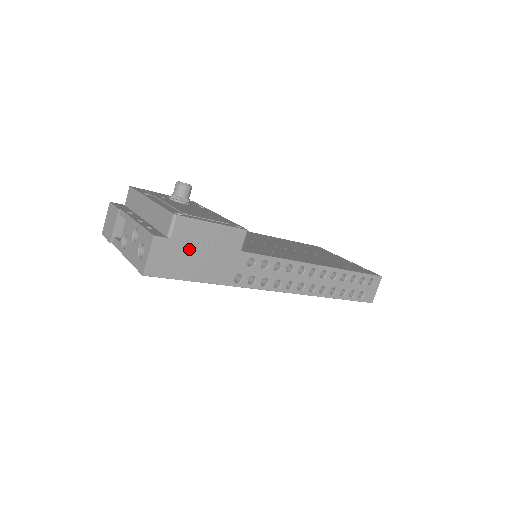
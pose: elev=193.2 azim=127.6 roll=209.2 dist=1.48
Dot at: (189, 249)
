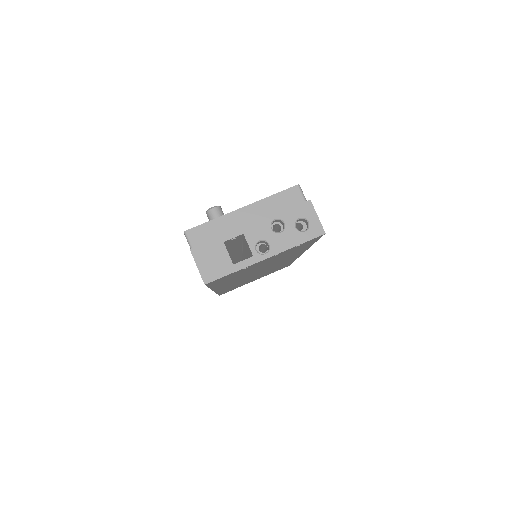
Dot at: occluded
